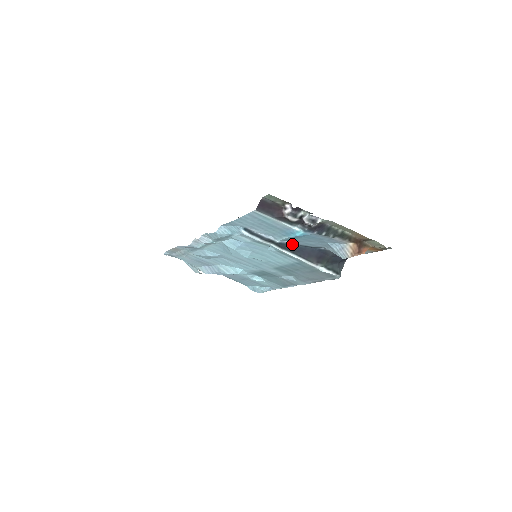
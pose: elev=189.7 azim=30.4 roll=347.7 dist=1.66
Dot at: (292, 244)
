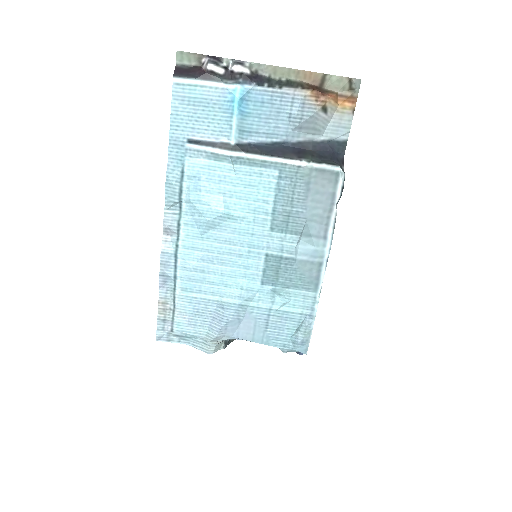
Dot at: (254, 144)
